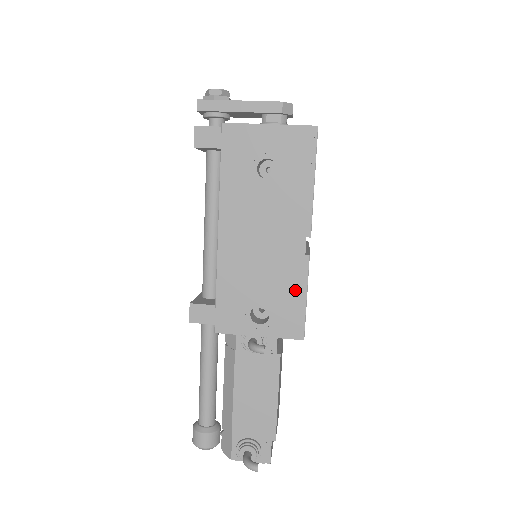
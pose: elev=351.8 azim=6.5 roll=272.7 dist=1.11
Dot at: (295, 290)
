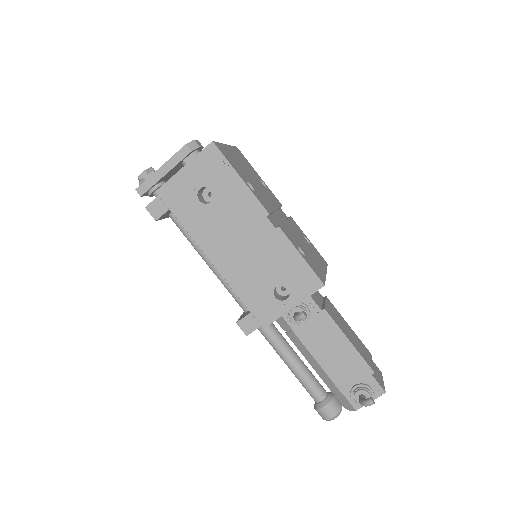
Dot at: (289, 257)
